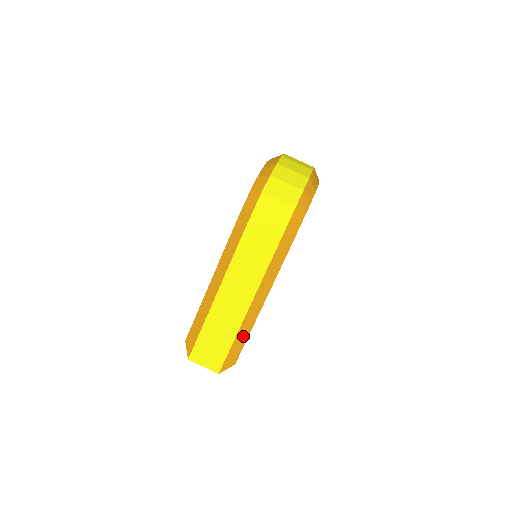
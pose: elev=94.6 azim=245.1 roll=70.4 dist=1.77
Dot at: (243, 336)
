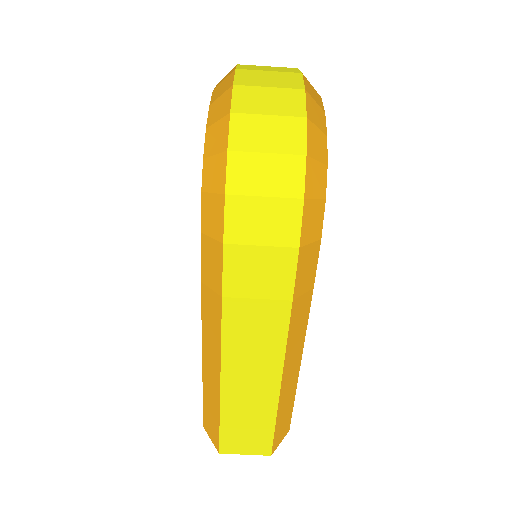
Dot at: (287, 403)
